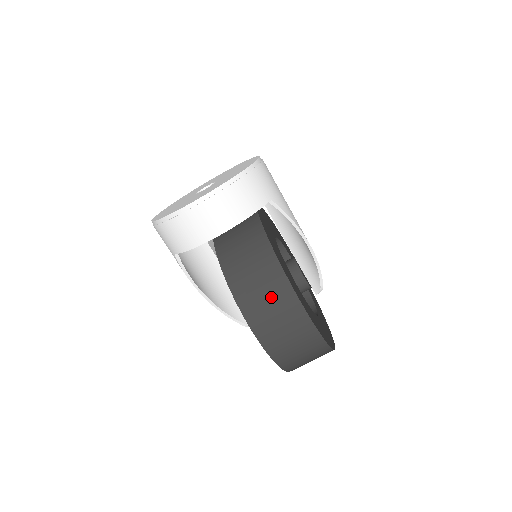
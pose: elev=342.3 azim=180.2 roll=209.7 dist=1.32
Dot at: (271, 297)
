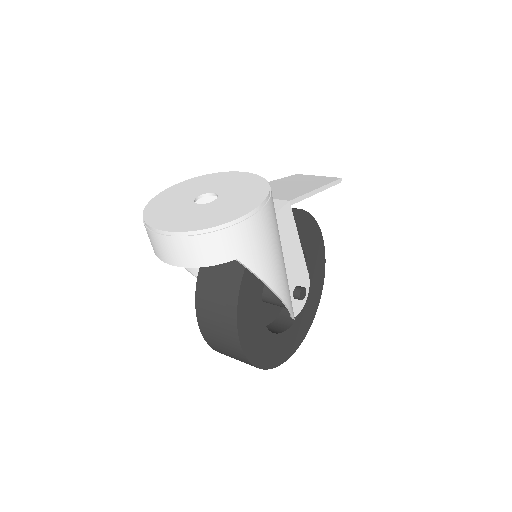
Dot at: (219, 316)
